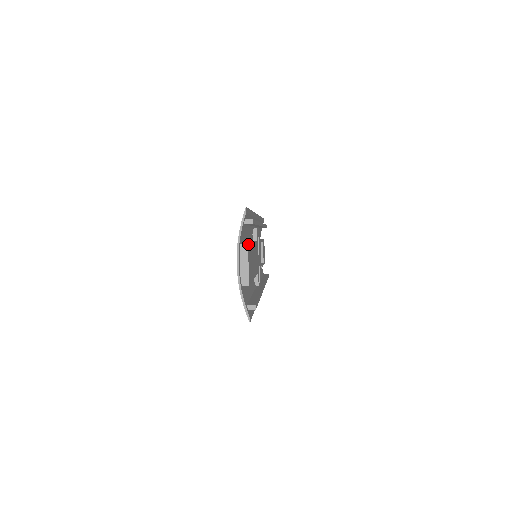
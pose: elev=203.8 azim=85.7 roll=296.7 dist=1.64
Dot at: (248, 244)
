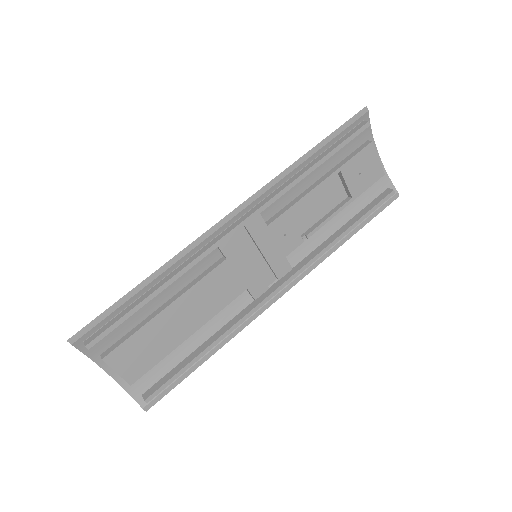
Dot at: (109, 354)
